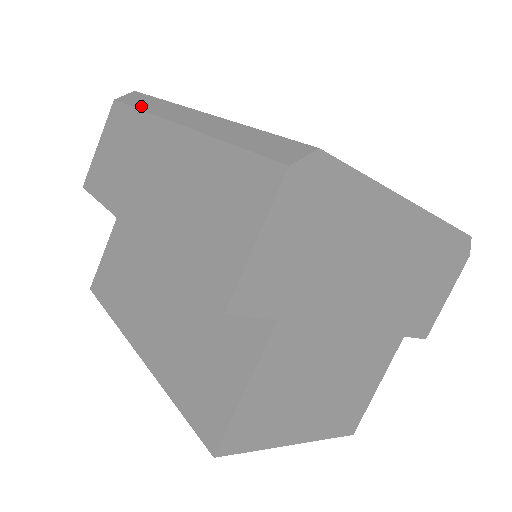
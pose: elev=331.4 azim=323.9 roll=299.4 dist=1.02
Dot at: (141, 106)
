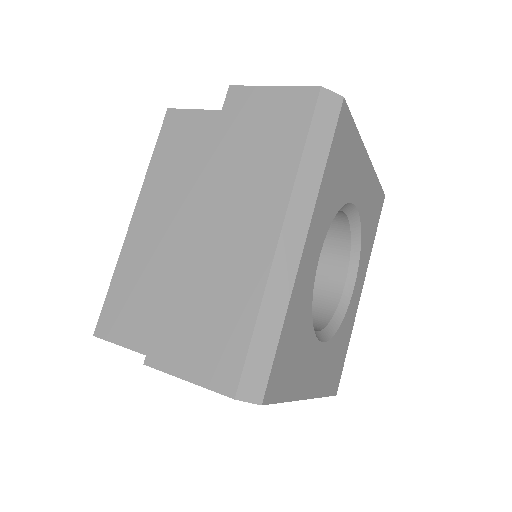
Dot at: (309, 149)
